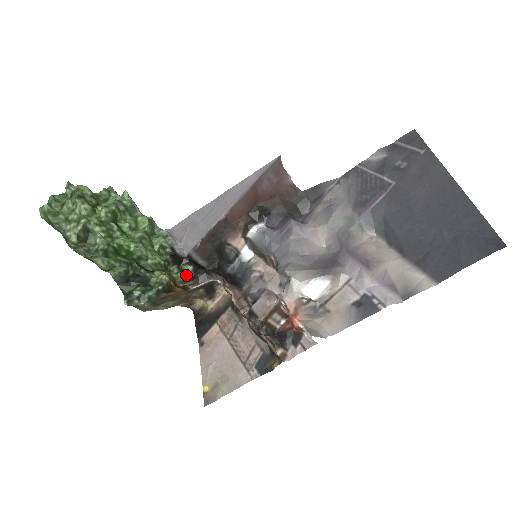
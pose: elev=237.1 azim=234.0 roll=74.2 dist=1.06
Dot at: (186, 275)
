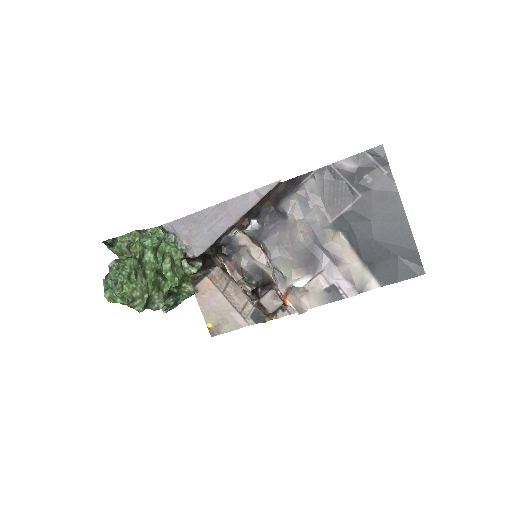
Dot at: (197, 270)
